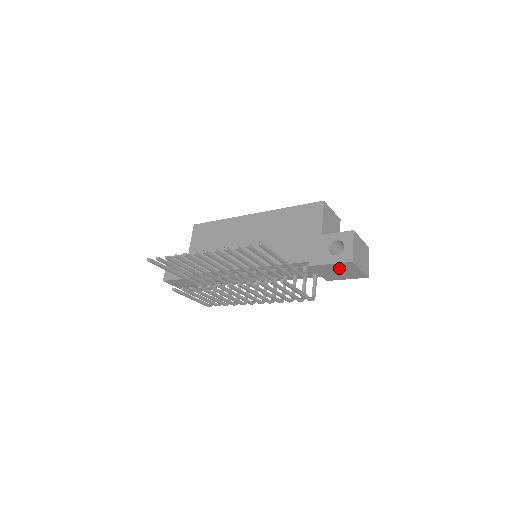
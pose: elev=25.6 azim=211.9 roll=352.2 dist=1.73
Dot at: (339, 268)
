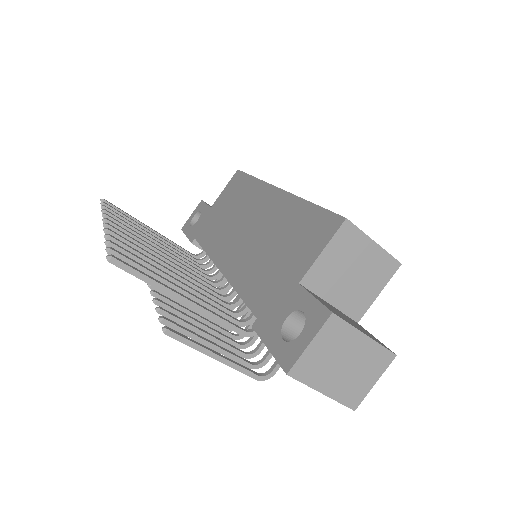
Dot at: occluded
